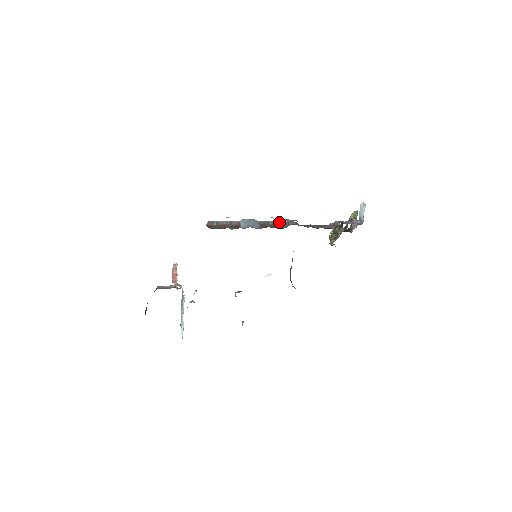
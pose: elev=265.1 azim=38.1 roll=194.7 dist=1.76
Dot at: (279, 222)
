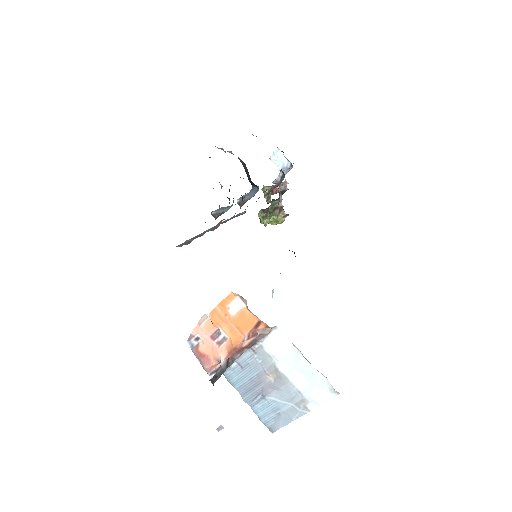
Dot at: (241, 199)
